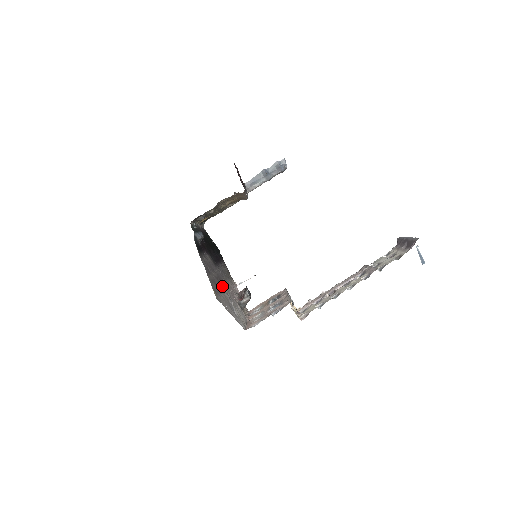
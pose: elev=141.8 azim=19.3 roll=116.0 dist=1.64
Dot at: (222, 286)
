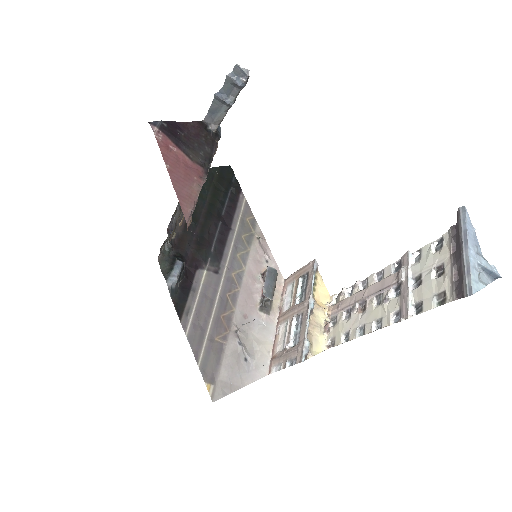
Dot at: (228, 321)
